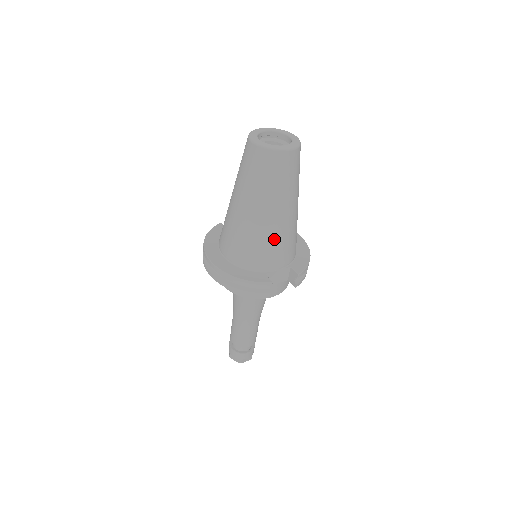
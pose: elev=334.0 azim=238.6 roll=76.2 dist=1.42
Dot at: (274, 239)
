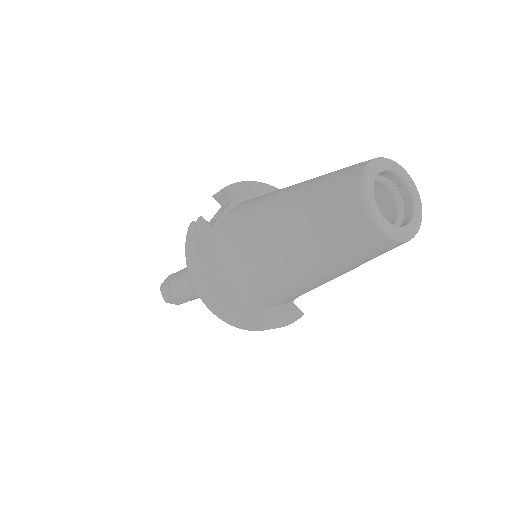
Dot at: occluded
